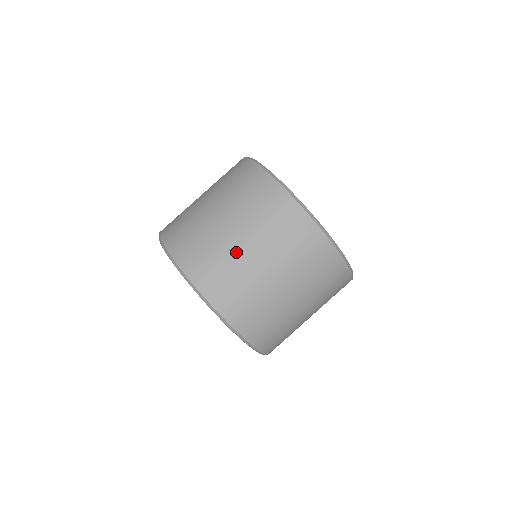
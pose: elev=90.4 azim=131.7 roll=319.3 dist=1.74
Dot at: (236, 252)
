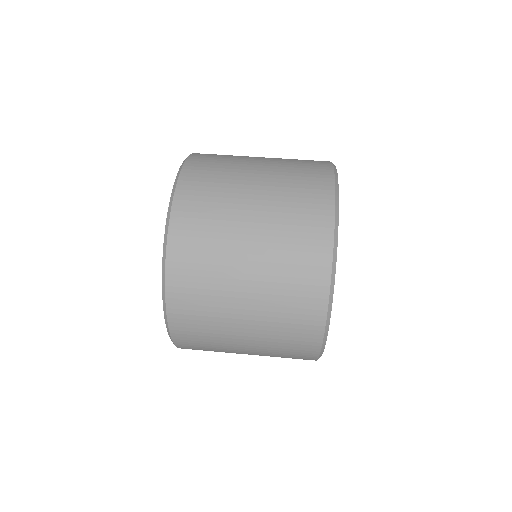
Dot at: (248, 157)
